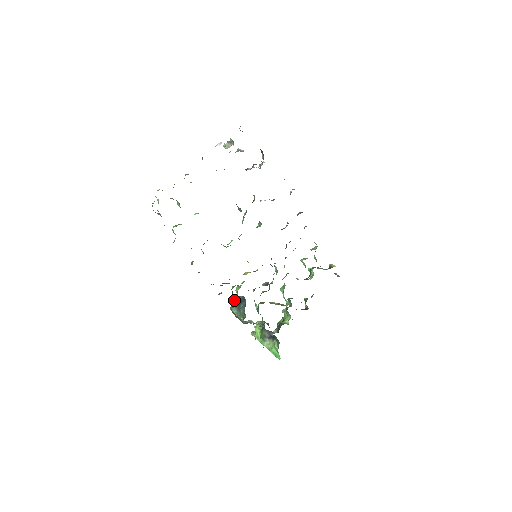
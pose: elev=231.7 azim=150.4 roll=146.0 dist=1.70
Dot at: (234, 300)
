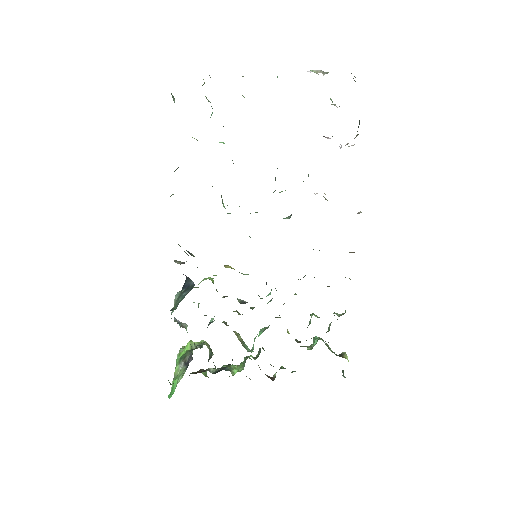
Dot at: (185, 282)
